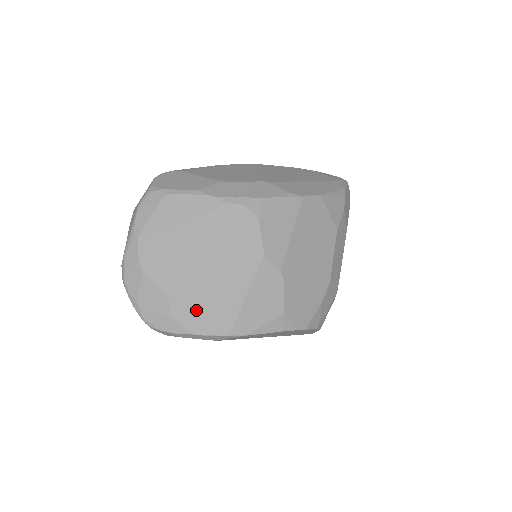
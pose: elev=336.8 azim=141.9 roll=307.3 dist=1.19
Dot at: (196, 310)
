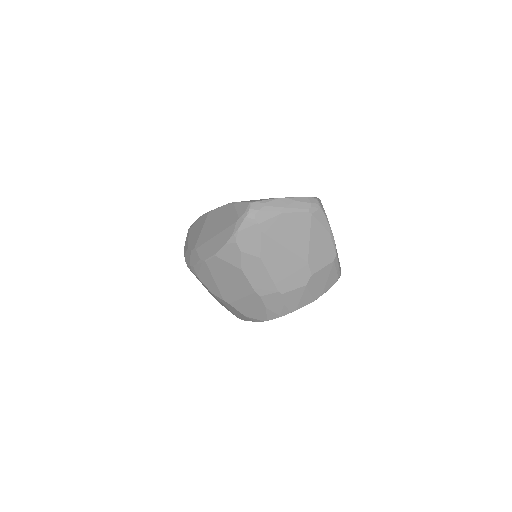
Dot at: occluded
